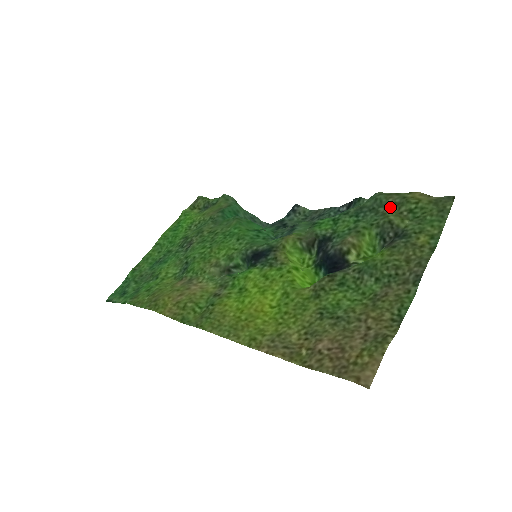
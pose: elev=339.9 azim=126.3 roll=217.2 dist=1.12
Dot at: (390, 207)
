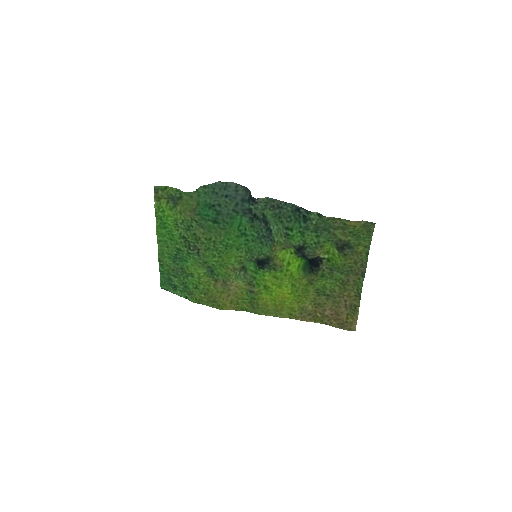
Dot at: (337, 230)
